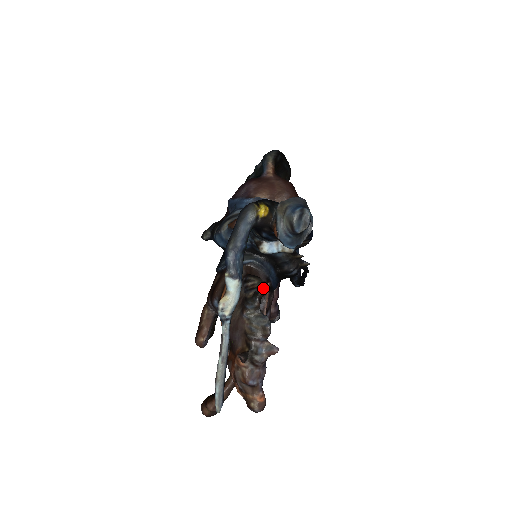
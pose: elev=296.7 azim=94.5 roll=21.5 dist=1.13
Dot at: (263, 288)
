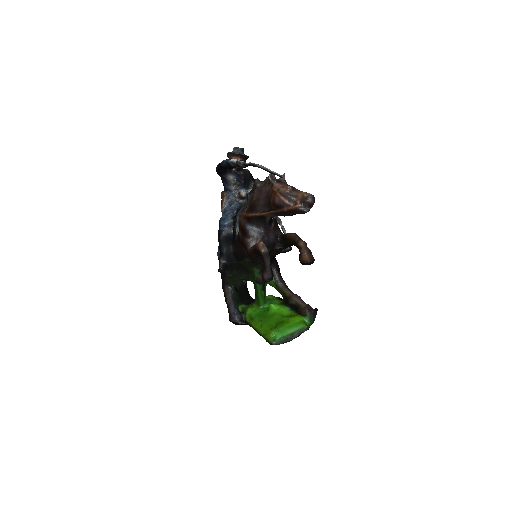
Dot at: occluded
